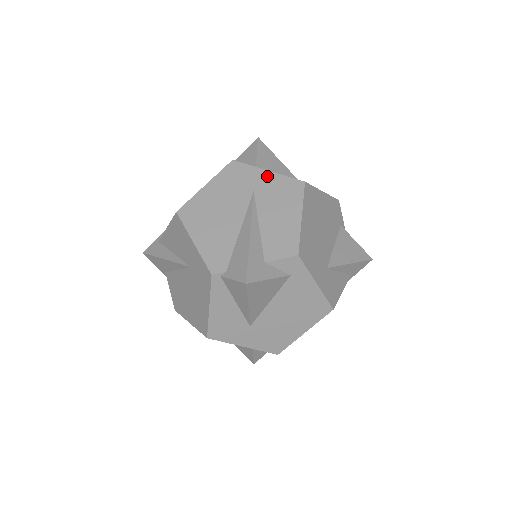
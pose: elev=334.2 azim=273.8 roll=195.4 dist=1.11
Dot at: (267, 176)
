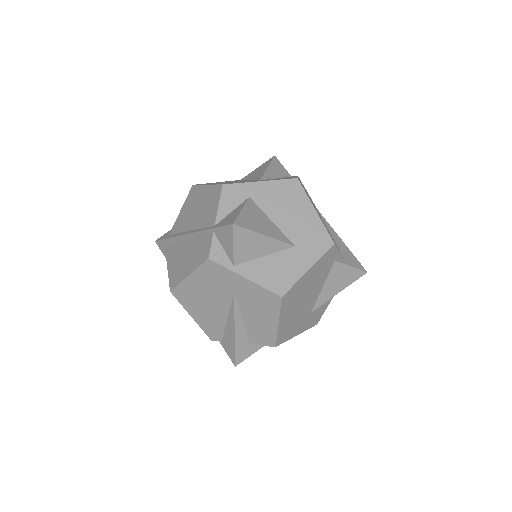
Dot at: (245, 283)
